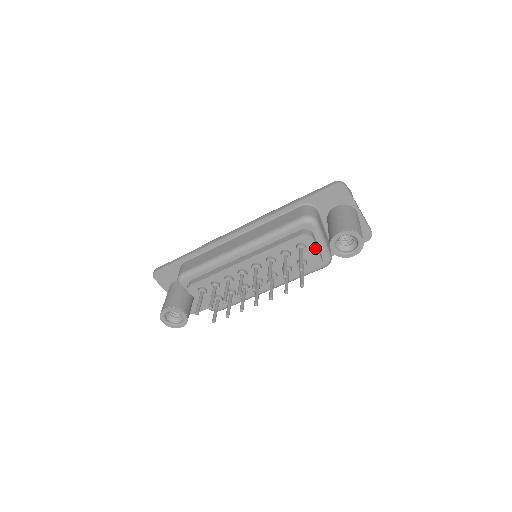
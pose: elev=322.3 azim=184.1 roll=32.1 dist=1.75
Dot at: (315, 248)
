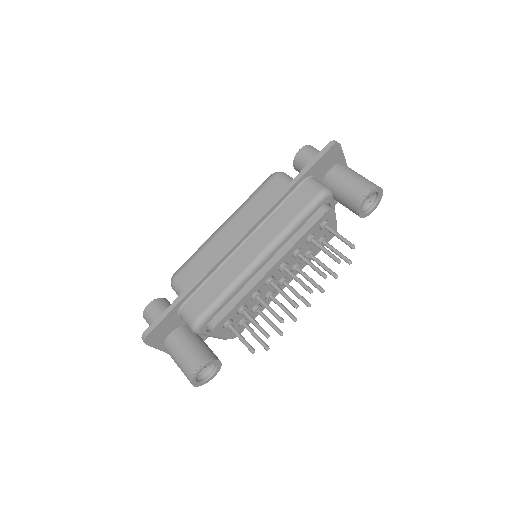
Dot at: (334, 220)
